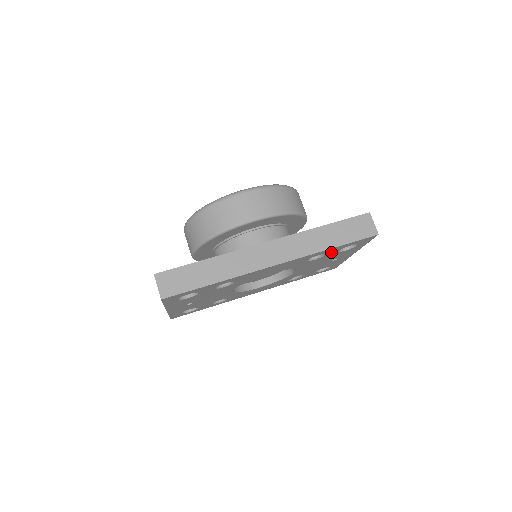
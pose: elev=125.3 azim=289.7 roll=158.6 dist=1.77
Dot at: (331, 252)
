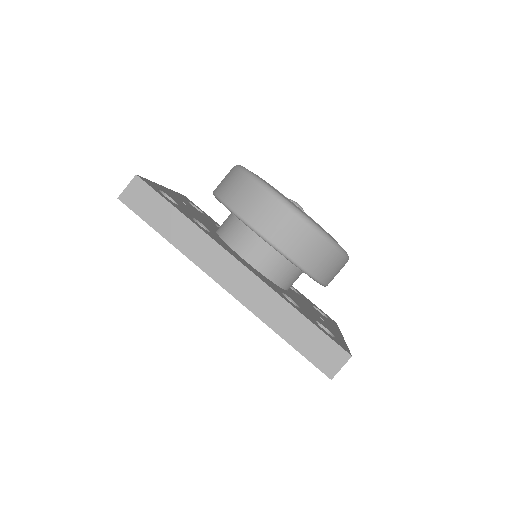
Dot at: occluded
